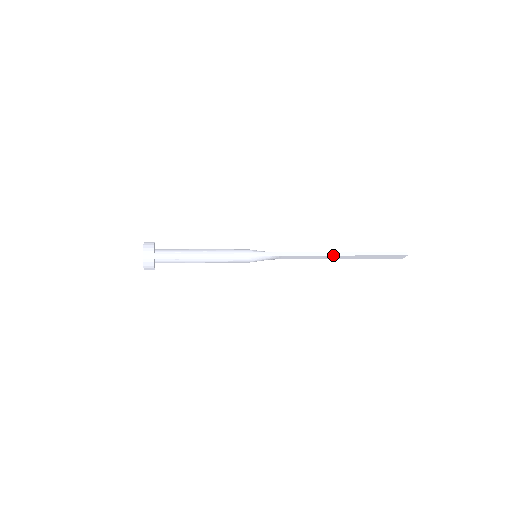
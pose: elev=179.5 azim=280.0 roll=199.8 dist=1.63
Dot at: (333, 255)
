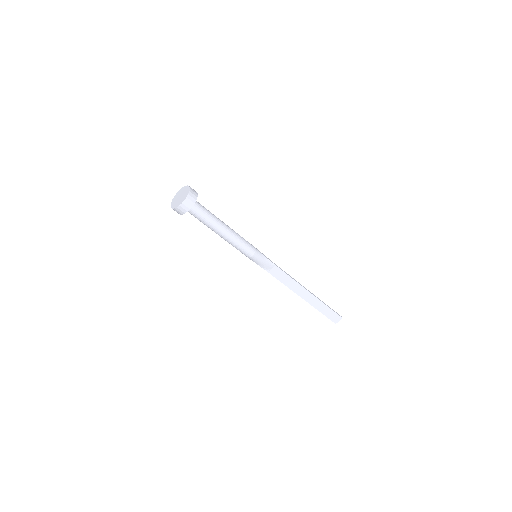
Dot at: (304, 287)
